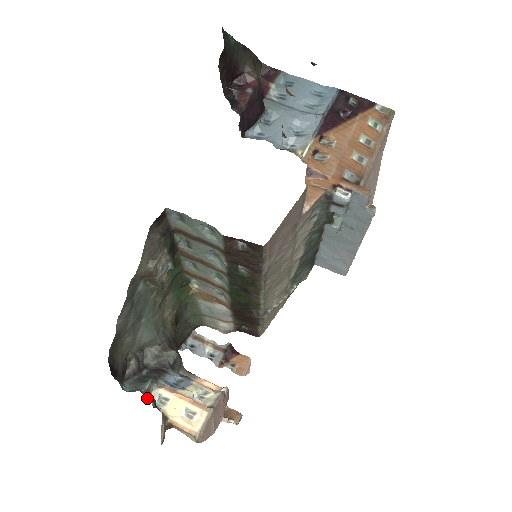
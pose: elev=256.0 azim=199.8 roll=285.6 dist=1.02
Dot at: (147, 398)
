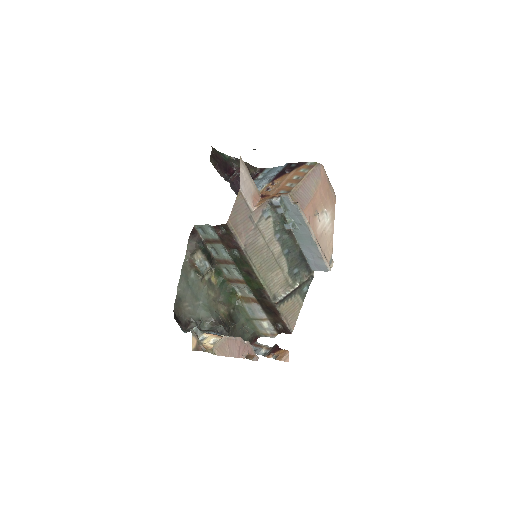
Dot at: occluded
